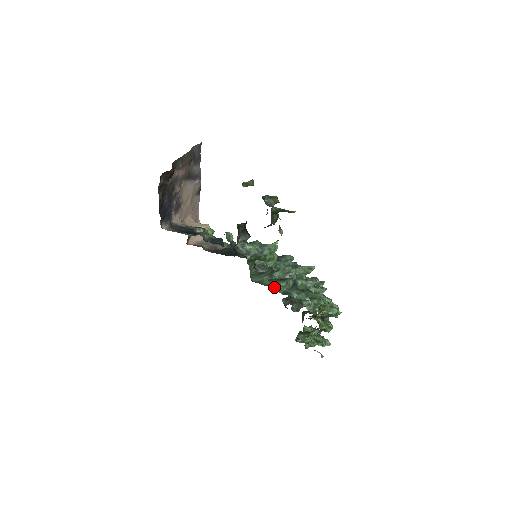
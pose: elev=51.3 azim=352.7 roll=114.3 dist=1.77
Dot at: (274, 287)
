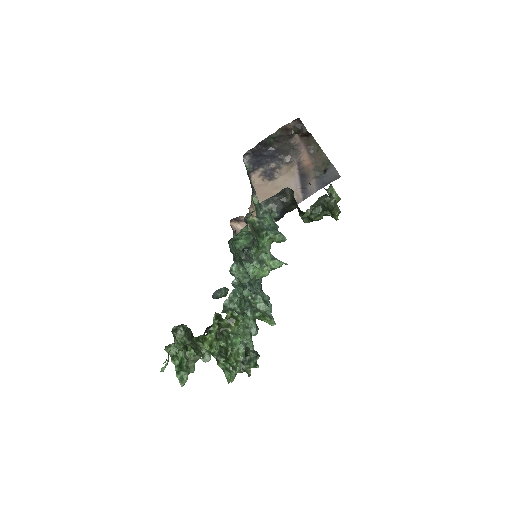
Dot at: (234, 259)
